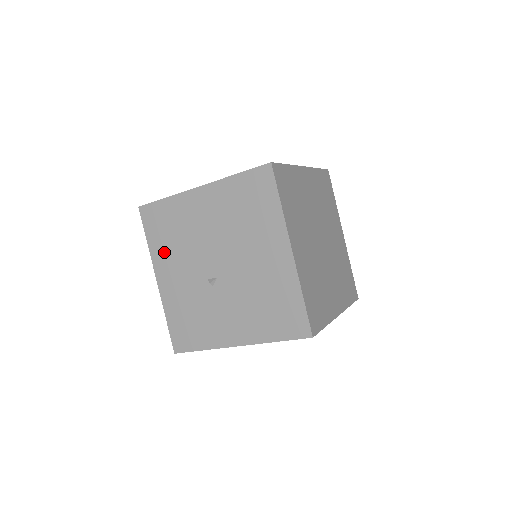
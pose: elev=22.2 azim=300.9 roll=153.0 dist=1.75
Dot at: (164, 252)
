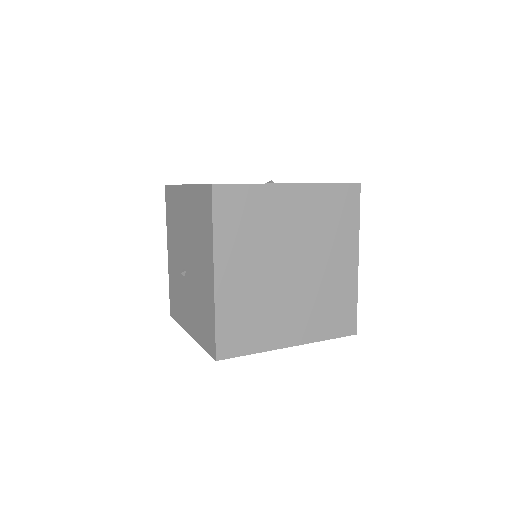
Dot at: (171, 231)
